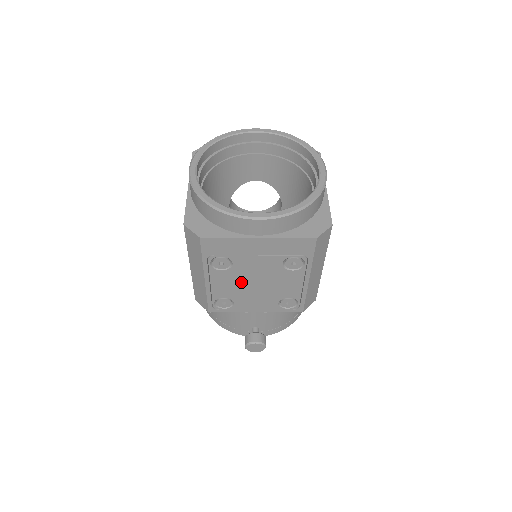
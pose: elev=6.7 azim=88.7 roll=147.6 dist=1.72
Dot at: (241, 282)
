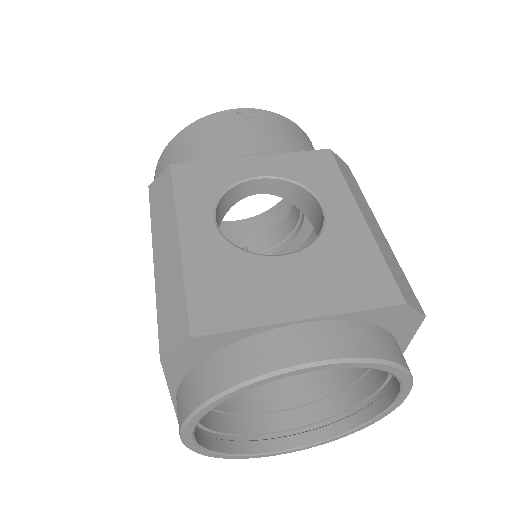
Dot at: occluded
